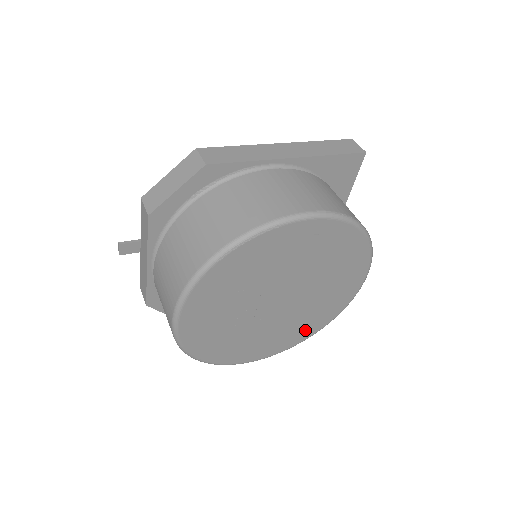
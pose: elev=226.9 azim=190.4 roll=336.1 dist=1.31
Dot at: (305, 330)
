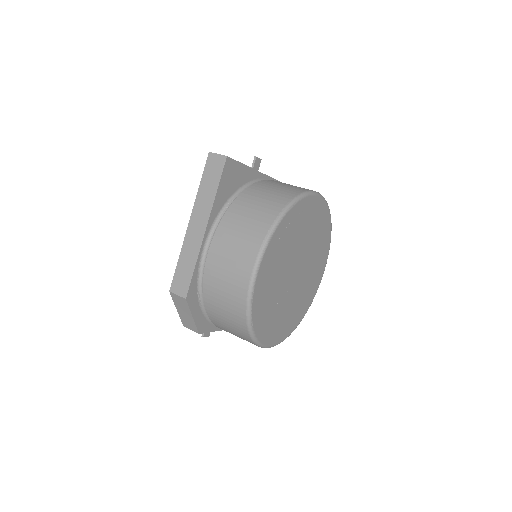
Dot at: (325, 241)
